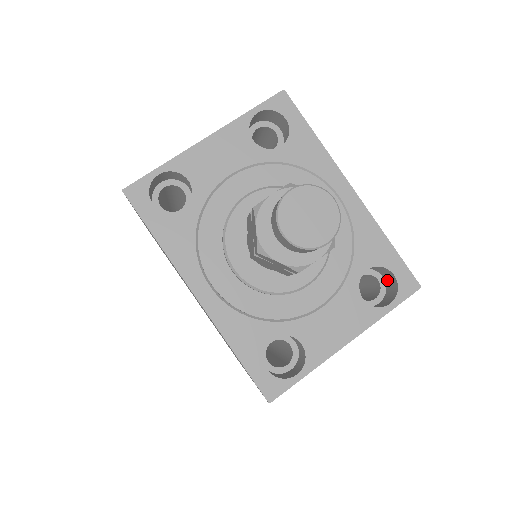
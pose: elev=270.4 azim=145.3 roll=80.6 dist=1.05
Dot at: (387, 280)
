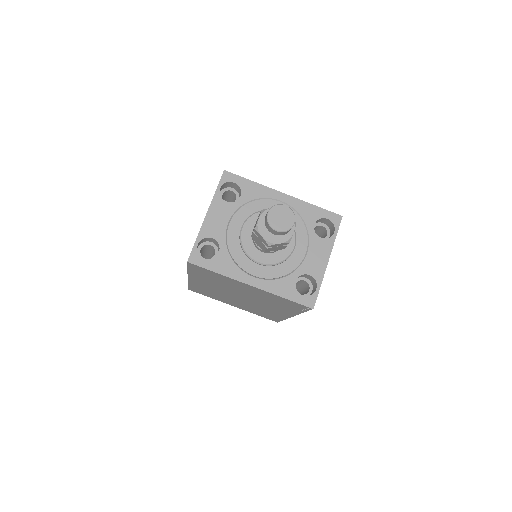
Dot at: (326, 223)
